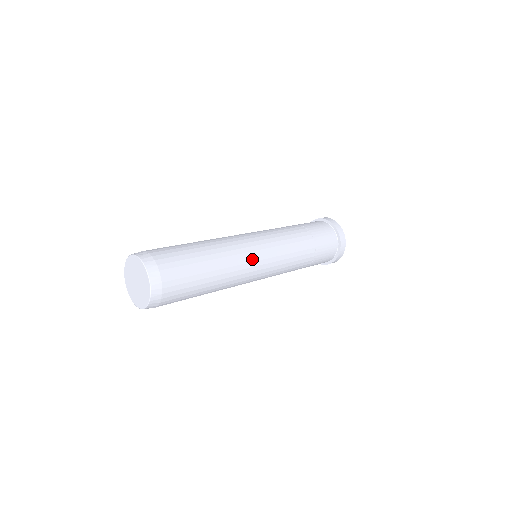
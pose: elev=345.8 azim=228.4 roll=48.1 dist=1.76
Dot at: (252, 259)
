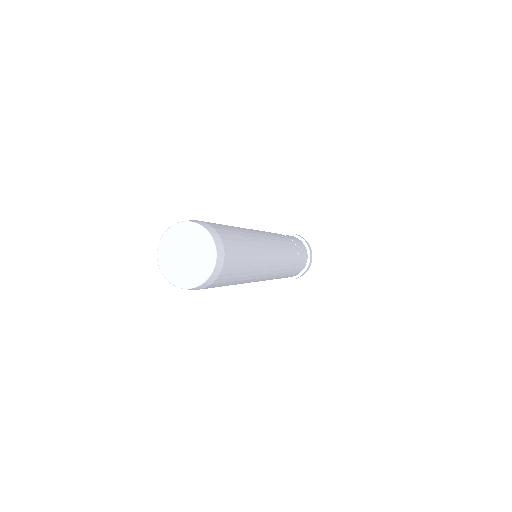
Dot at: (267, 241)
